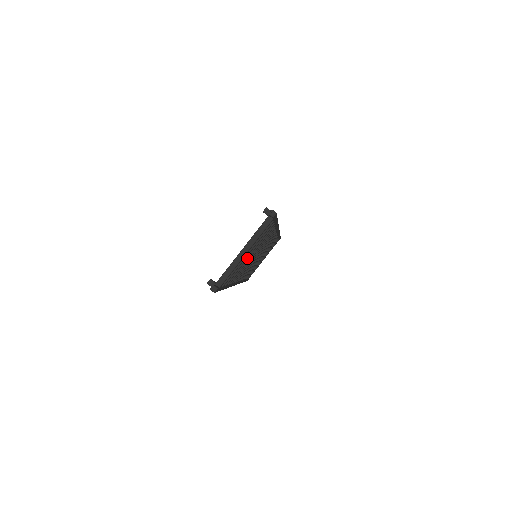
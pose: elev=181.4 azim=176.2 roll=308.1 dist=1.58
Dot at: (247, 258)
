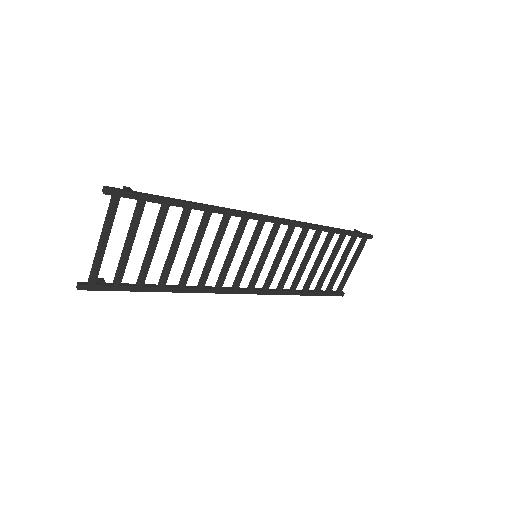
Dot at: (151, 252)
